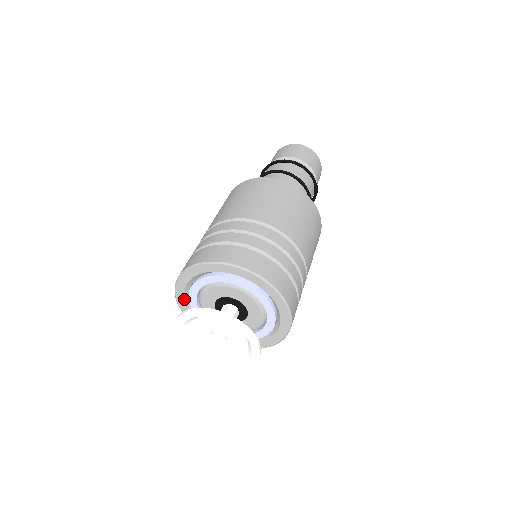
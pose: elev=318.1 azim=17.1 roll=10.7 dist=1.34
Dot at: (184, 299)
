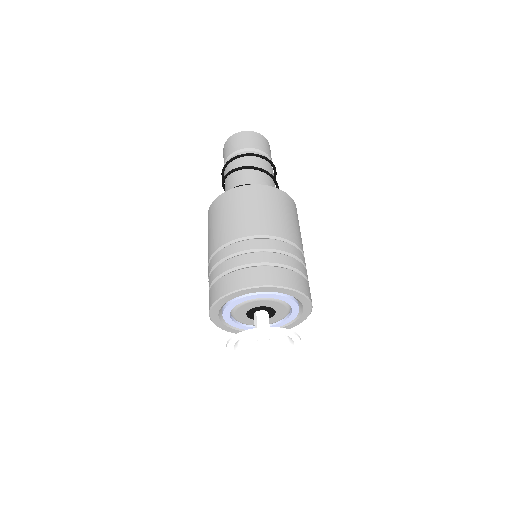
Dot at: (220, 308)
